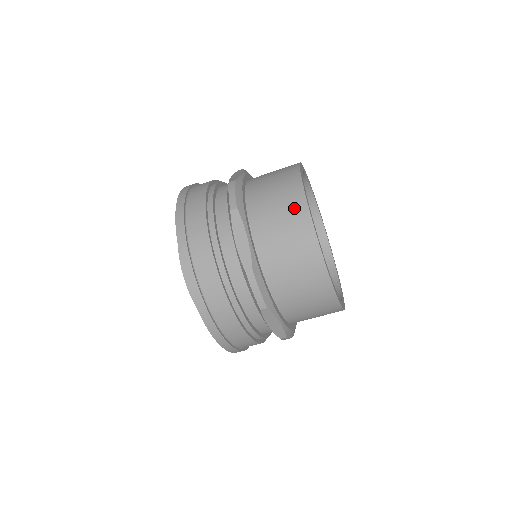
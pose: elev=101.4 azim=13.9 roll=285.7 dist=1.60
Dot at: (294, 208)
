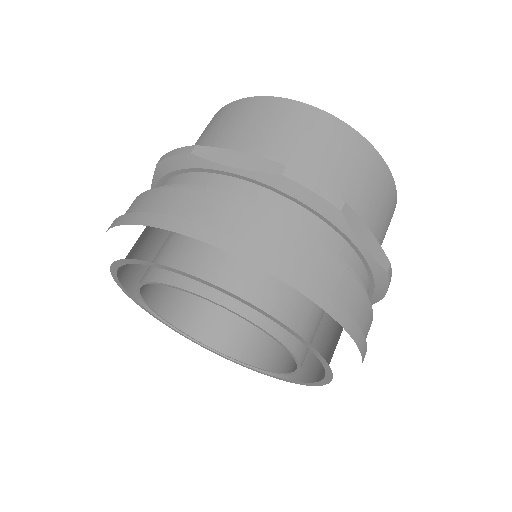
Dot at: (253, 109)
